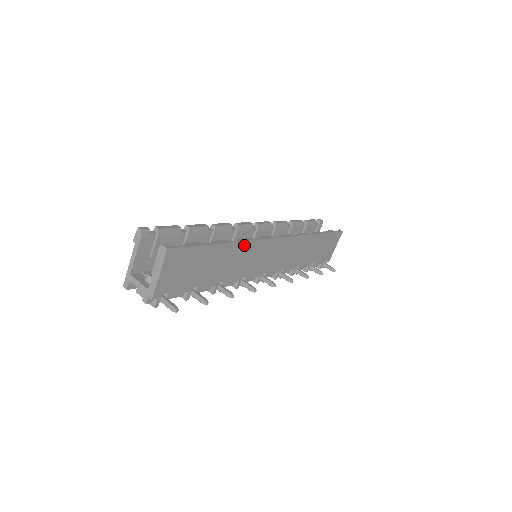
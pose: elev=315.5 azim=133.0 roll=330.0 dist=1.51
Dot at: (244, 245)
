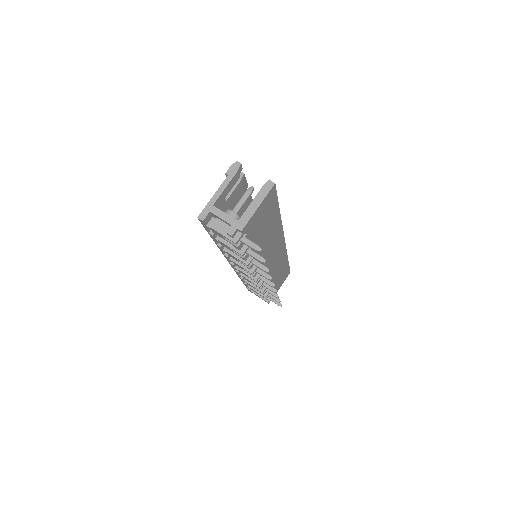
Dot at: (279, 228)
